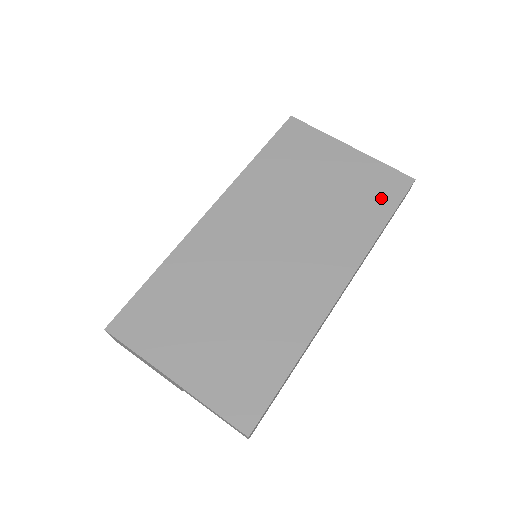
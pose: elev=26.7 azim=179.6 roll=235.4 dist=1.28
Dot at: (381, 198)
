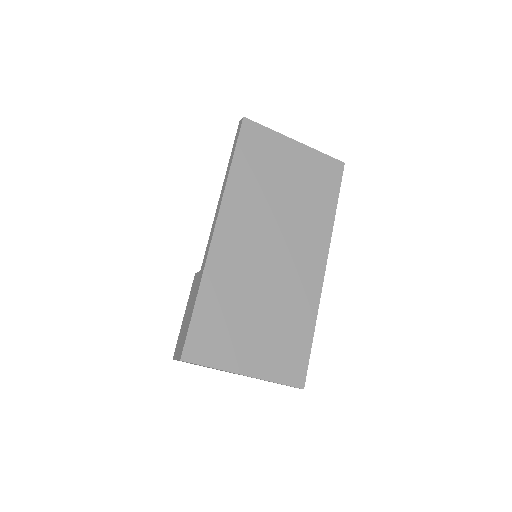
Dot at: (328, 185)
